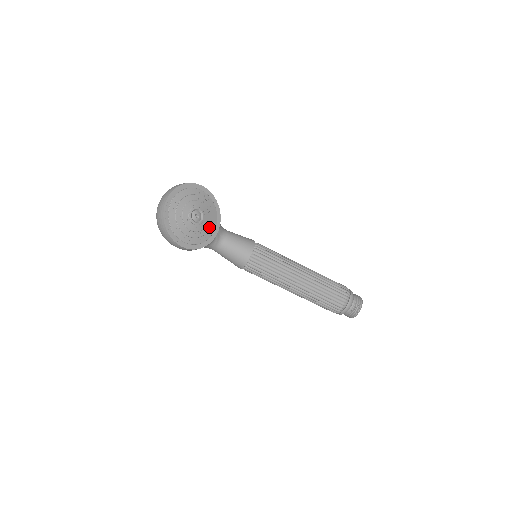
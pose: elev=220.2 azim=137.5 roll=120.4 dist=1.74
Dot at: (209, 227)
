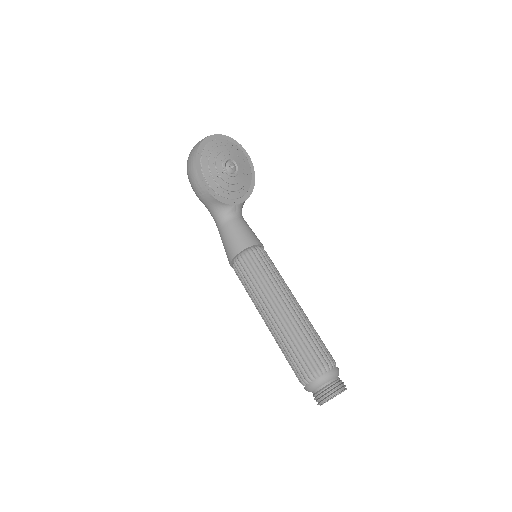
Dot at: (233, 189)
